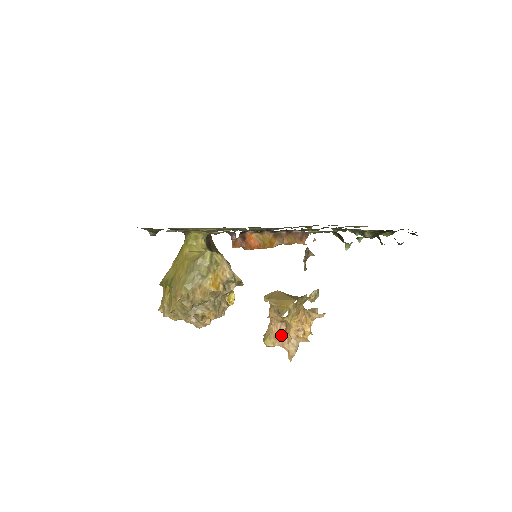
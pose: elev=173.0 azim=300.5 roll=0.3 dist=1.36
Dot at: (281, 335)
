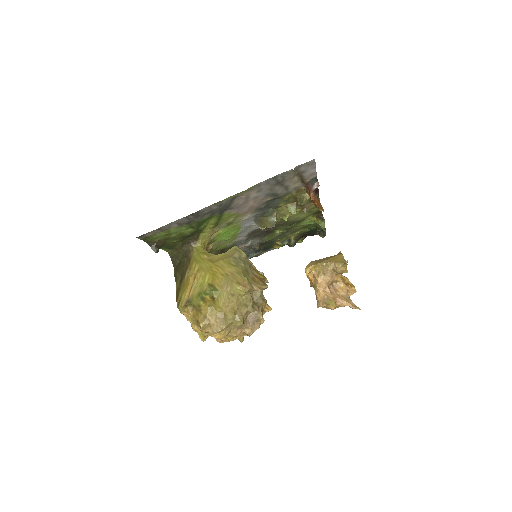
Dot at: (336, 296)
